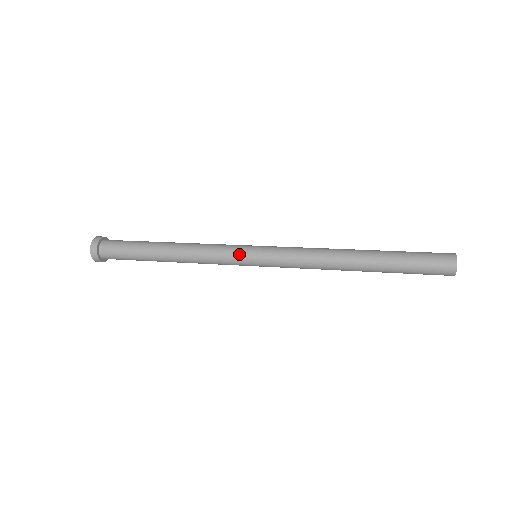
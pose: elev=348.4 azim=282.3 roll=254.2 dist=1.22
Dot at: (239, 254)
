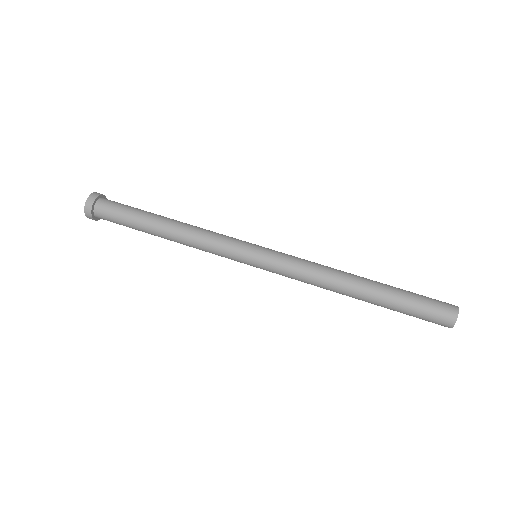
Dot at: (238, 254)
